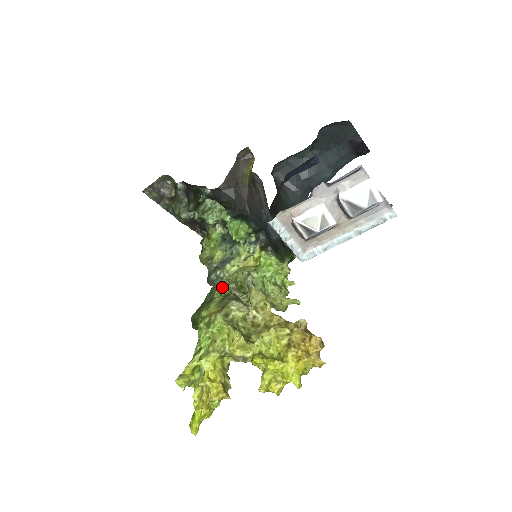
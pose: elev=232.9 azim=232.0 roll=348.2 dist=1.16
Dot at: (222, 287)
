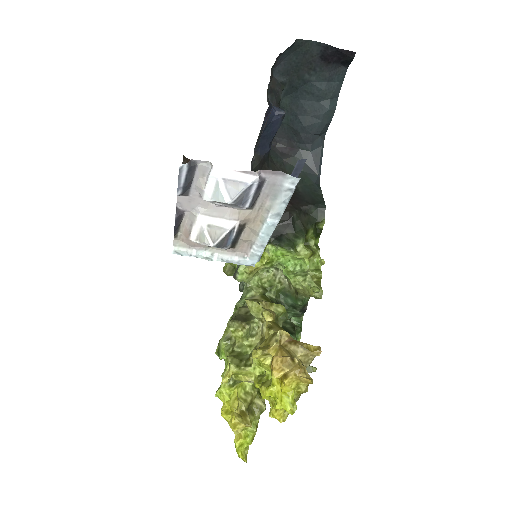
Dot at: (239, 300)
